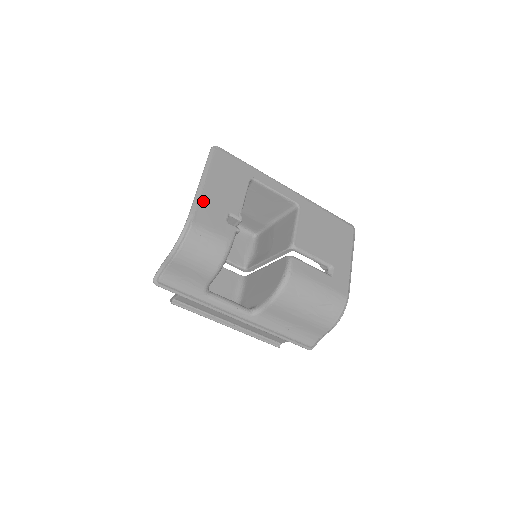
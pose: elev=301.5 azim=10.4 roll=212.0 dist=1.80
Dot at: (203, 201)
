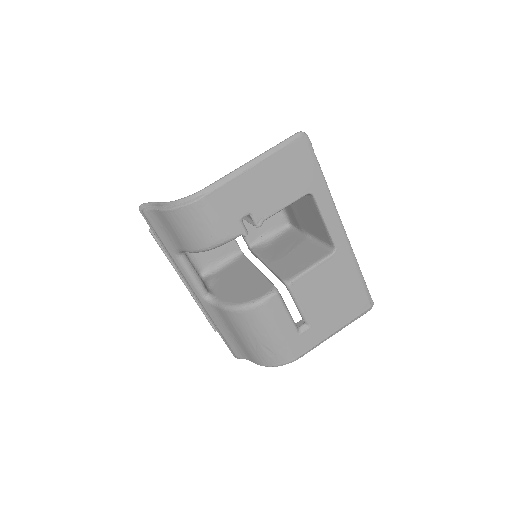
Dot at: (234, 184)
